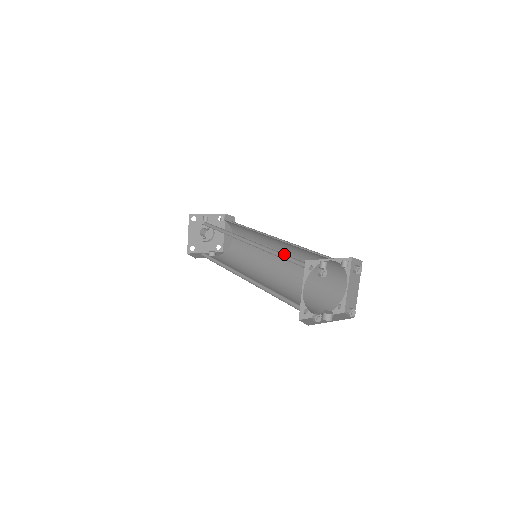
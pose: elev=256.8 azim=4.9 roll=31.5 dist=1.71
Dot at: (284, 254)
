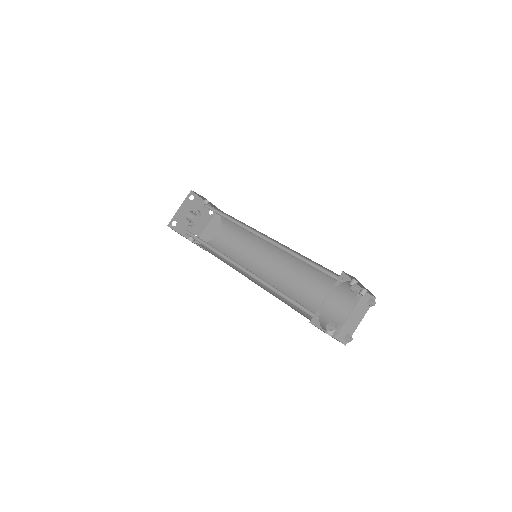
Dot at: (309, 260)
